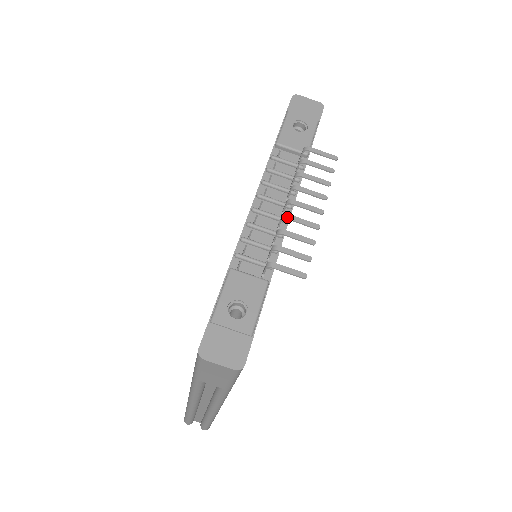
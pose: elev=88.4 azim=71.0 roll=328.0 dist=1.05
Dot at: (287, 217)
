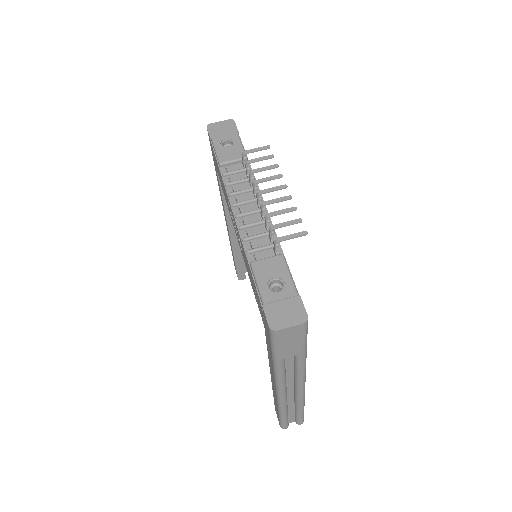
Dot at: (265, 204)
